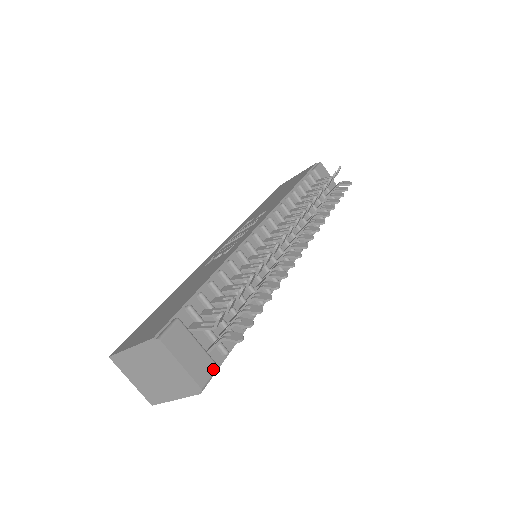
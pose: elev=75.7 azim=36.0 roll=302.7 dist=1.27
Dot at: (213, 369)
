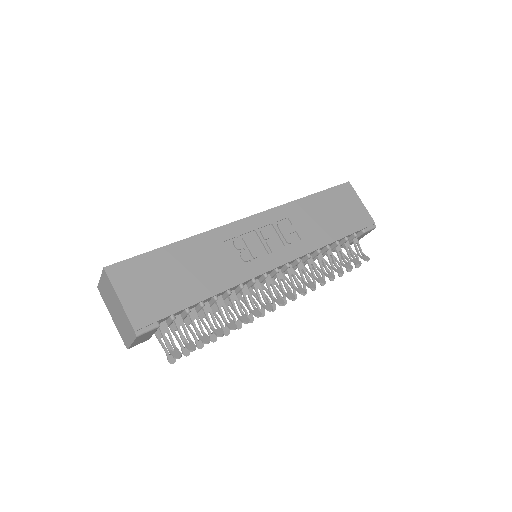
Dot at: occluded
